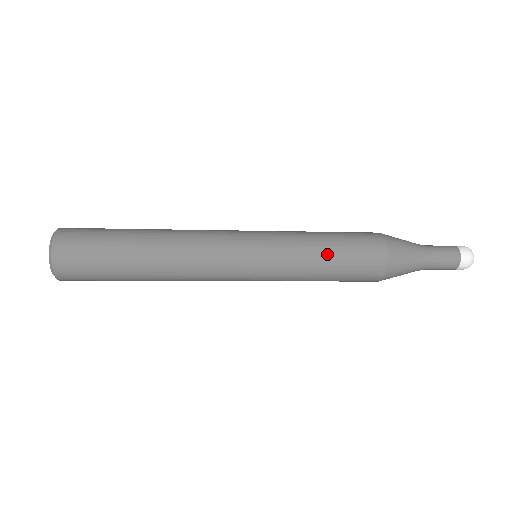
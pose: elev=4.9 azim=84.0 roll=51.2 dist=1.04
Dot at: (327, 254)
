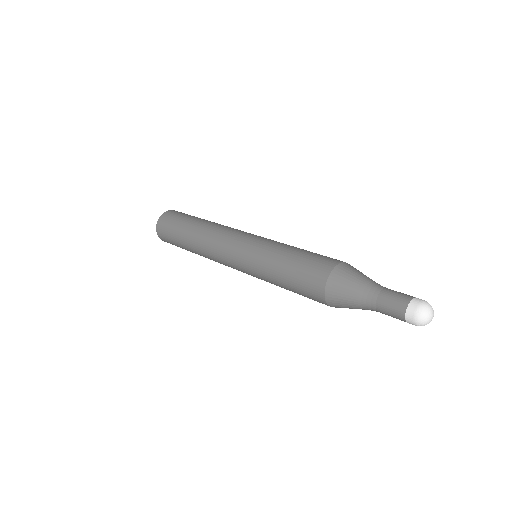
Dot at: (281, 277)
